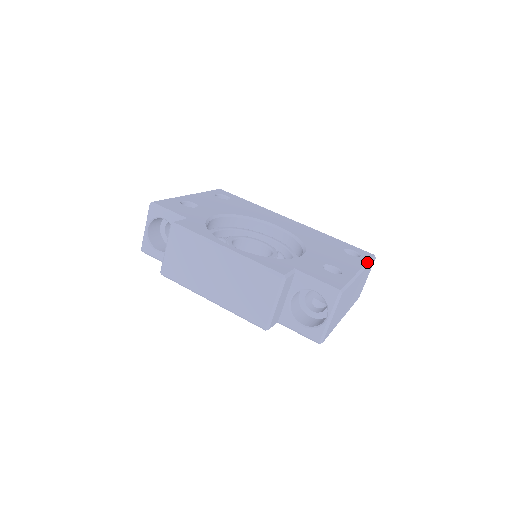
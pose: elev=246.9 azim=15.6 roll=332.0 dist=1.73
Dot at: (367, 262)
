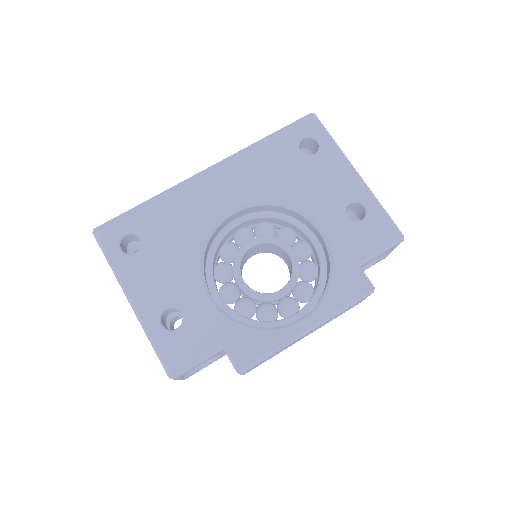
Dot at: (334, 143)
